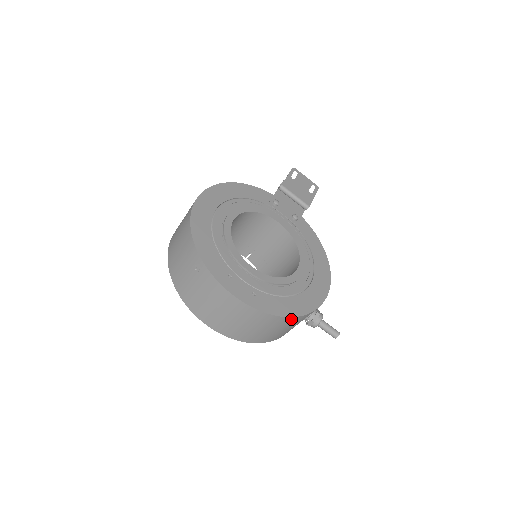
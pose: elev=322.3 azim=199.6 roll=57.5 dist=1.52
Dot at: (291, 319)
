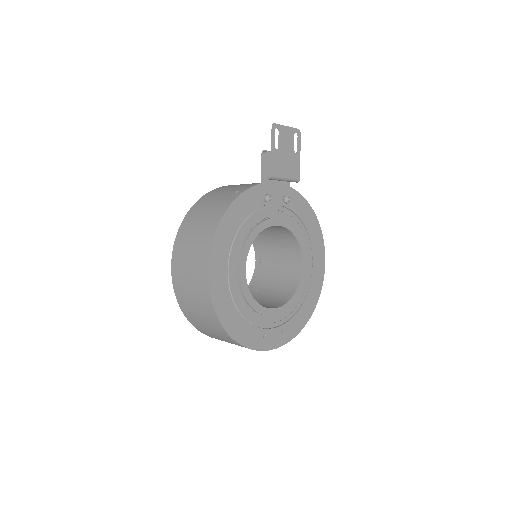
Dot at: occluded
